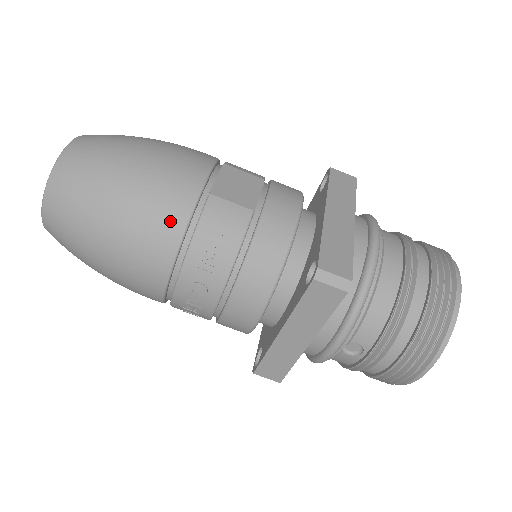
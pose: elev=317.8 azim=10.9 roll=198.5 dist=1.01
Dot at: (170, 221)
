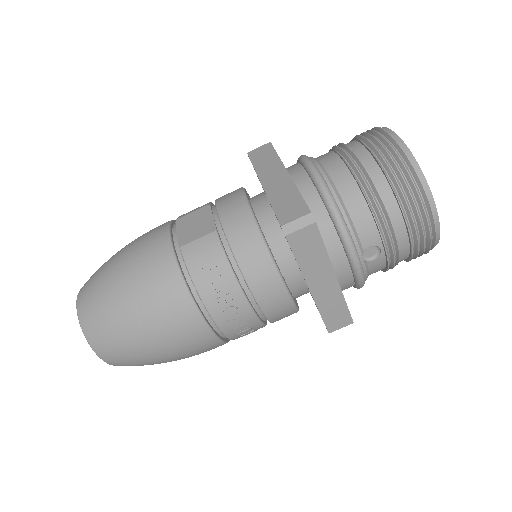
Dot at: (171, 288)
